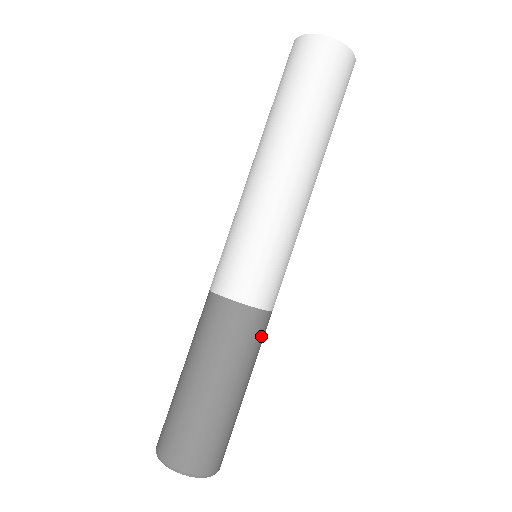
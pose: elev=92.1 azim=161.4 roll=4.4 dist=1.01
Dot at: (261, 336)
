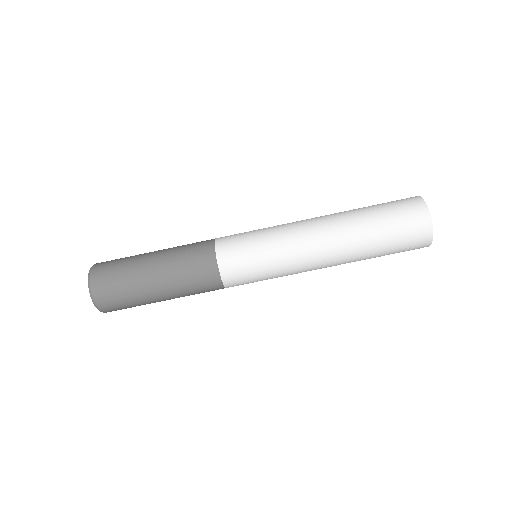
Dot at: occluded
